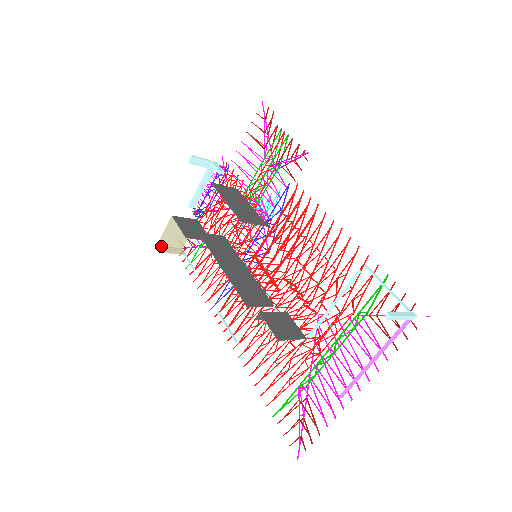
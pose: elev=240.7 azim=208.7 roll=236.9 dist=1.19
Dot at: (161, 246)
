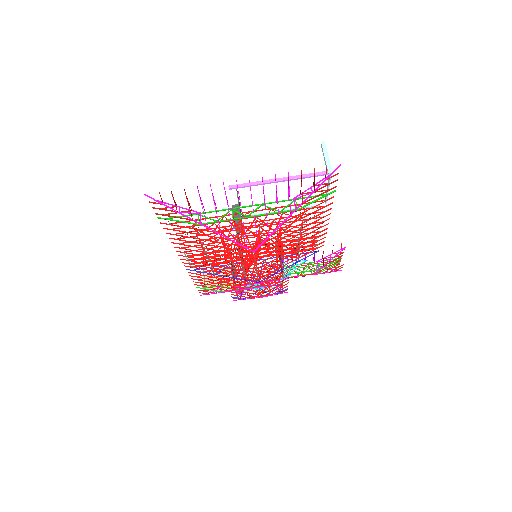
Dot at: (204, 274)
